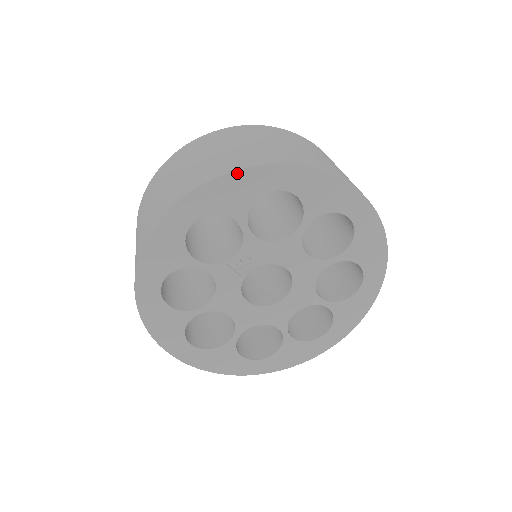
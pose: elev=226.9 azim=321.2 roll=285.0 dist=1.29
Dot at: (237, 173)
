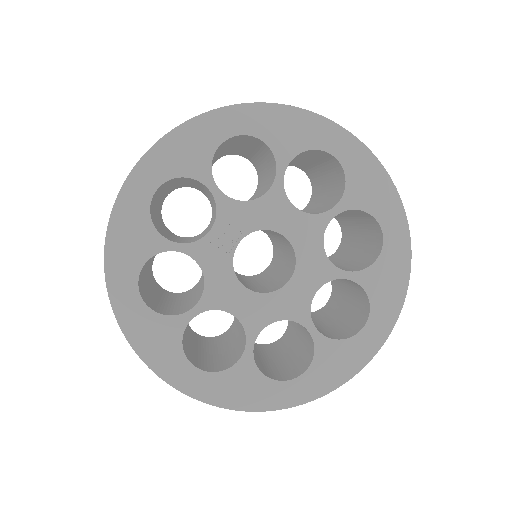
Dot at: (185, 125)
